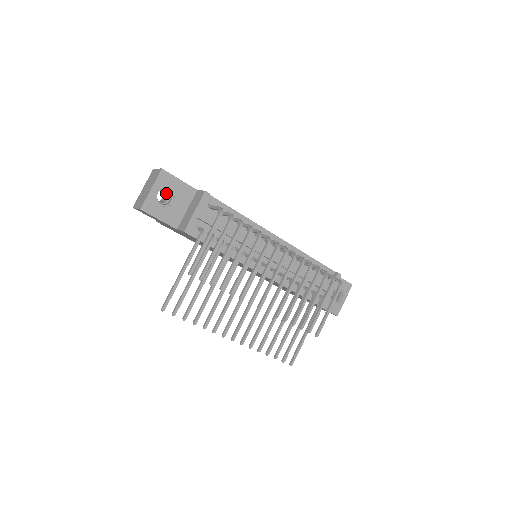
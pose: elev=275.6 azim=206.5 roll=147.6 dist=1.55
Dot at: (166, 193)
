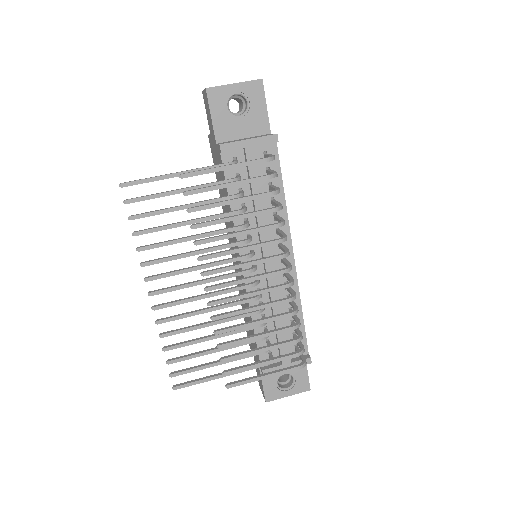
Dot at: (242, 108)
